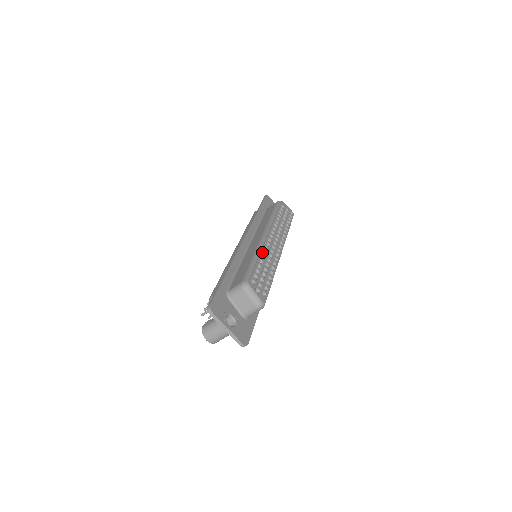
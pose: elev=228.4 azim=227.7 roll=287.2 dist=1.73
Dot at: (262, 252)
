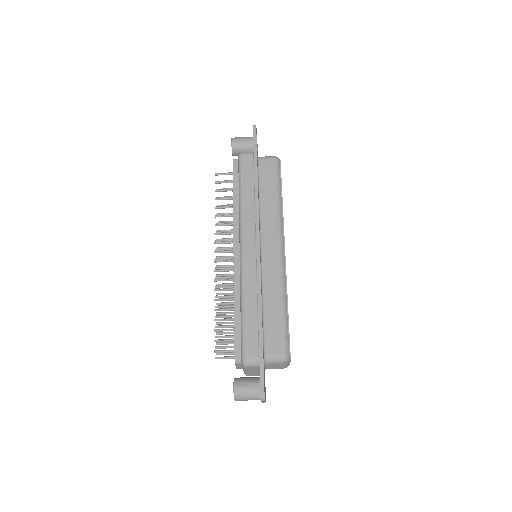
Dot at: occluded
